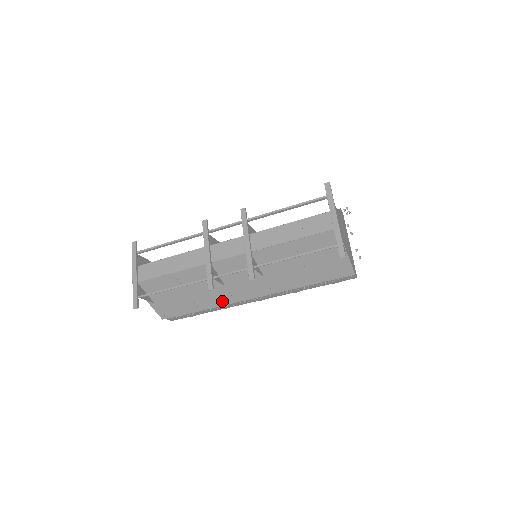
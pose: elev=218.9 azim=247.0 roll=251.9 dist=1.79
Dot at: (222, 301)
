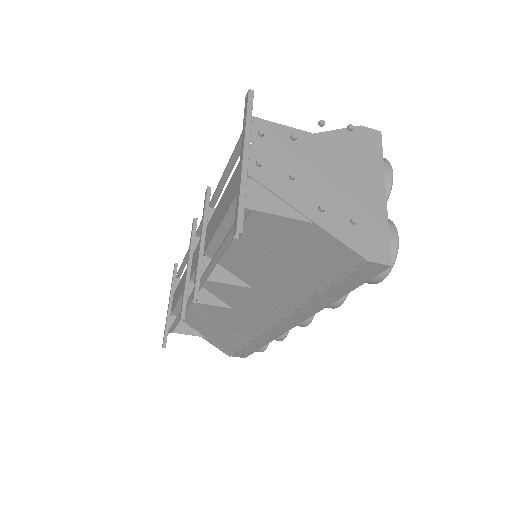
Dot at: (252, 331)
